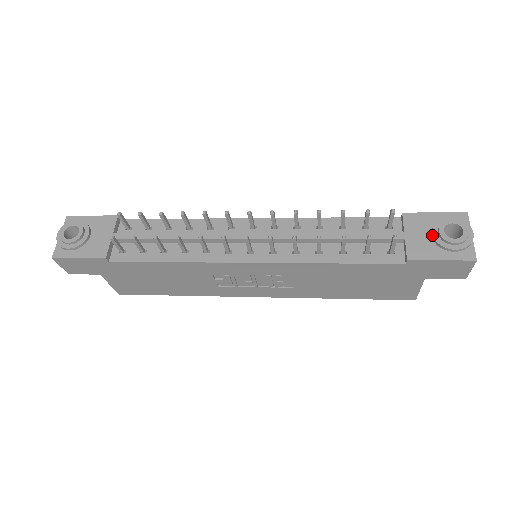
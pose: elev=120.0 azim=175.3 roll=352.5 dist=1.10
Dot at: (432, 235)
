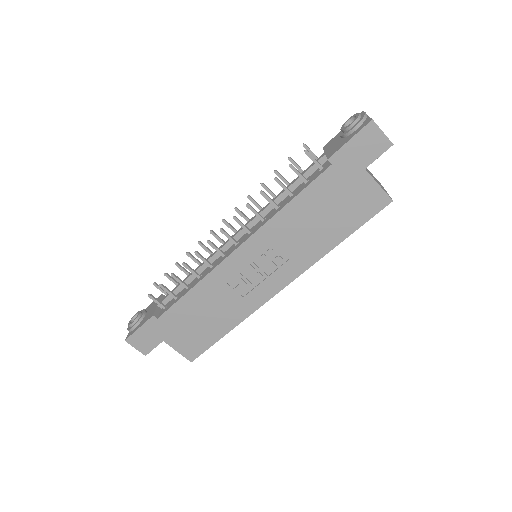
Dot at: occluded
